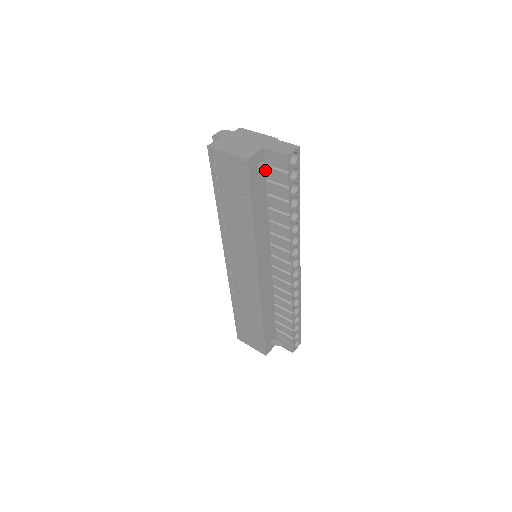
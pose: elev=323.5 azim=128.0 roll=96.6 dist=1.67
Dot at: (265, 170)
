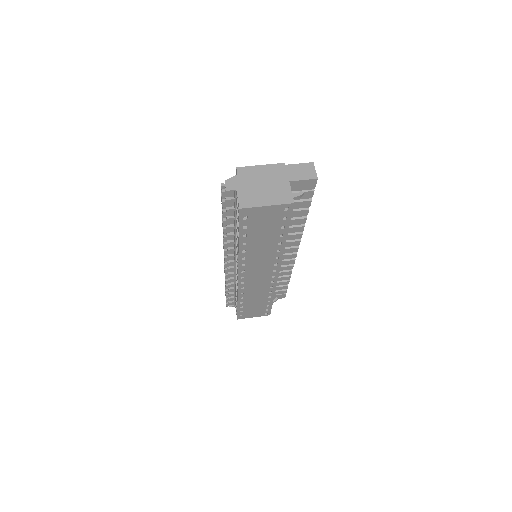
Dot at: occluded
